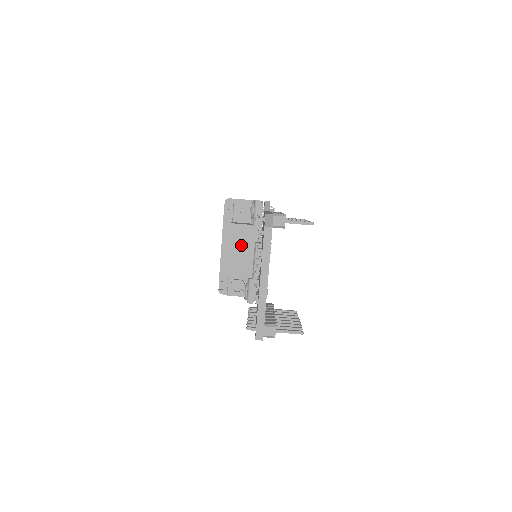
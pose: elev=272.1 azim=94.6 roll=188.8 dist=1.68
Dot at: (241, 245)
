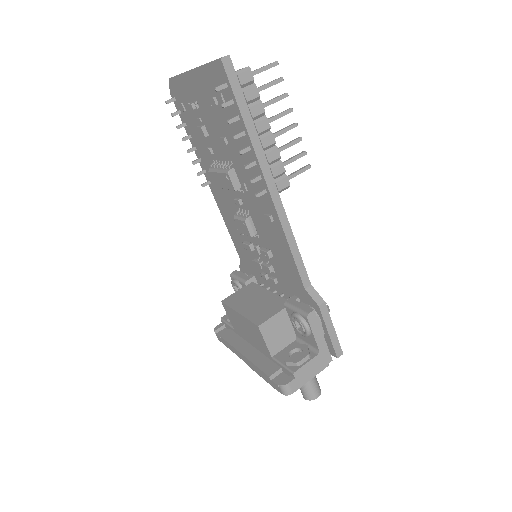
Dot at: (248, 301)
